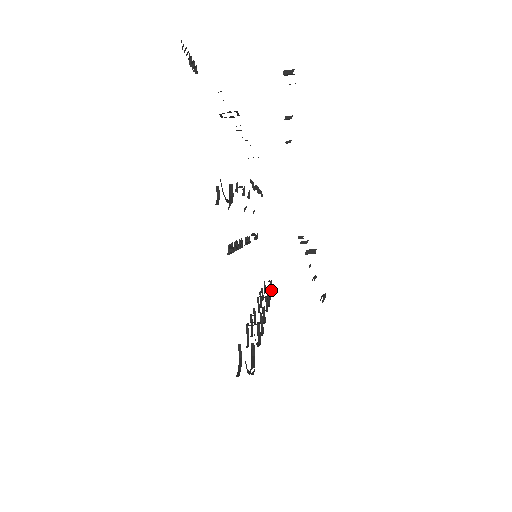
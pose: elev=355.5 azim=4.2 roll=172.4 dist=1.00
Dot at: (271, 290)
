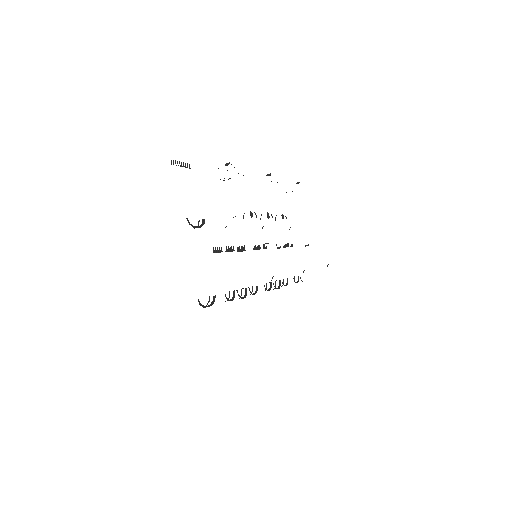
Dot at: occluded
